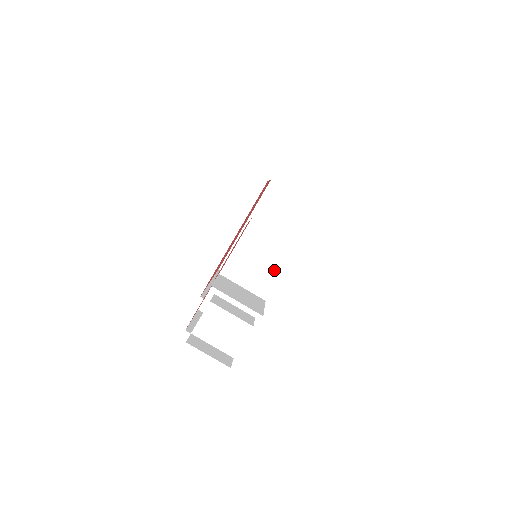
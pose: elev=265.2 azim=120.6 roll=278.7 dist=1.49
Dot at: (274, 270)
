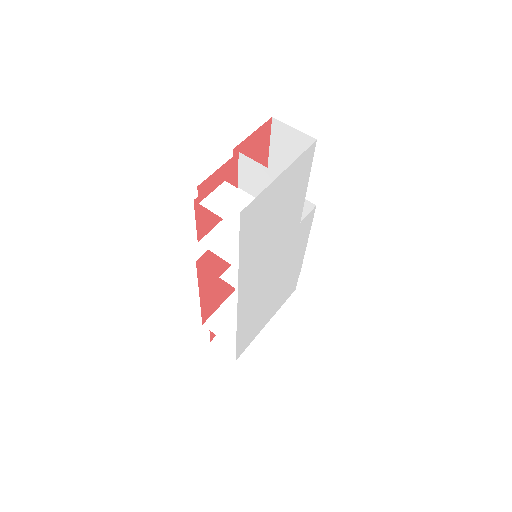
Dot at: occluded
